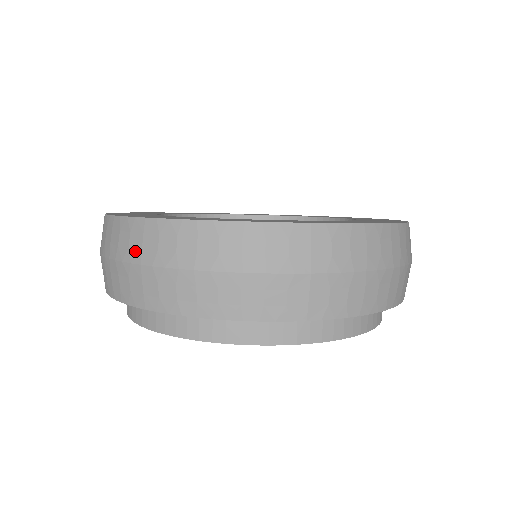
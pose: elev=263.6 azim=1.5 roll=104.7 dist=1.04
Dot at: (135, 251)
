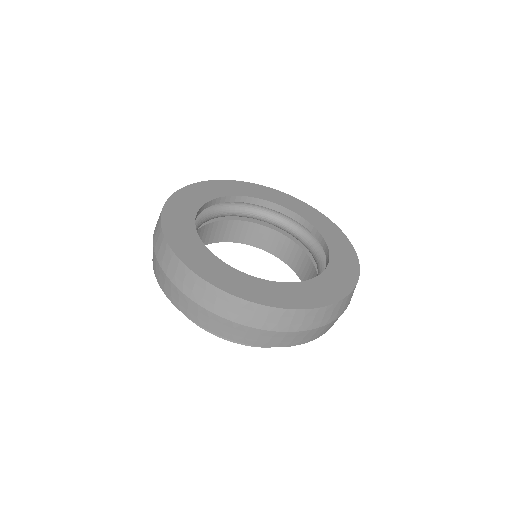
Dot at: (284, 326)
